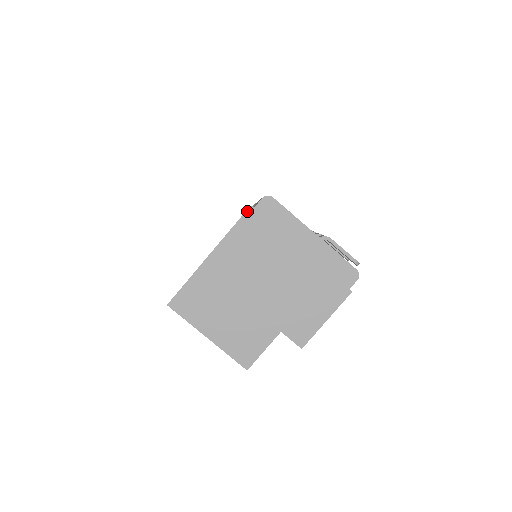
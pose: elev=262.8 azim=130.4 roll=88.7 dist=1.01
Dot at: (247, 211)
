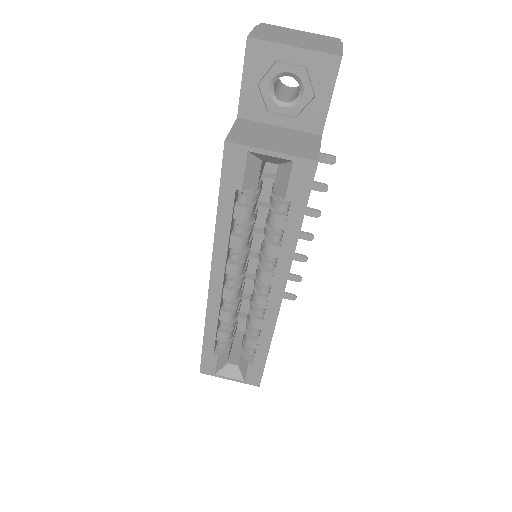
Dot at: (256, 26)
